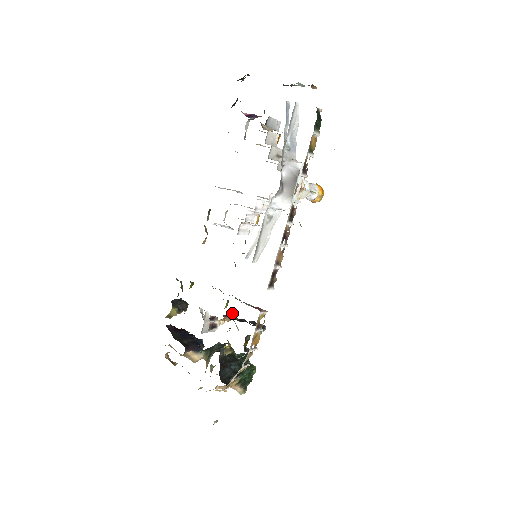
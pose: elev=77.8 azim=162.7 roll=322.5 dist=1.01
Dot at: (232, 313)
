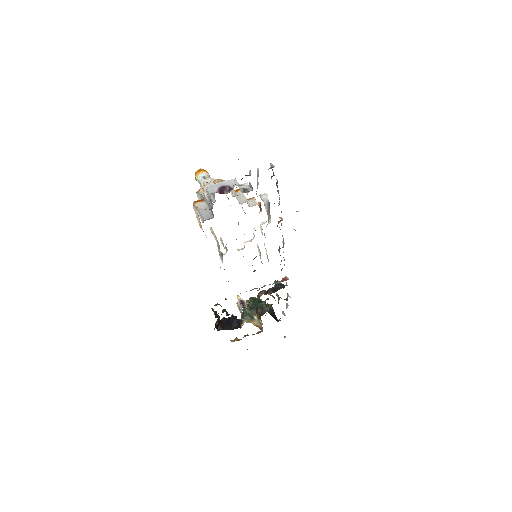
Dot at: (263, 292)
